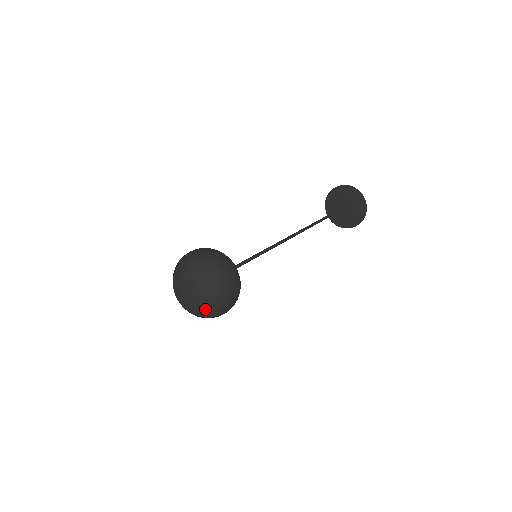
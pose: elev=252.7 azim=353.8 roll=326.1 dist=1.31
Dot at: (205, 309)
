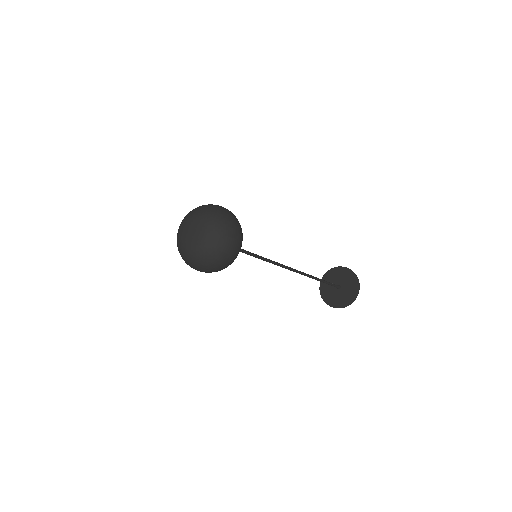
Dot at: (191, 254)
